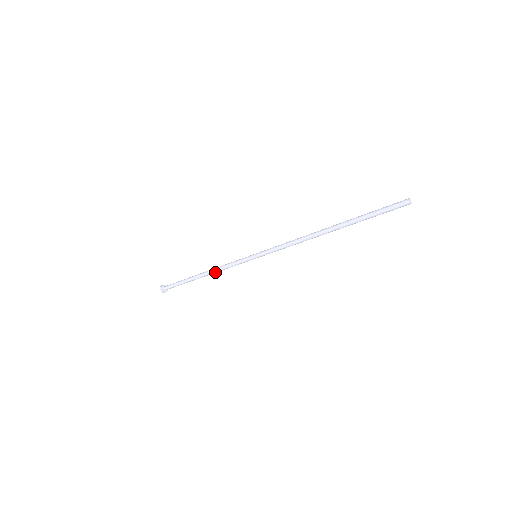
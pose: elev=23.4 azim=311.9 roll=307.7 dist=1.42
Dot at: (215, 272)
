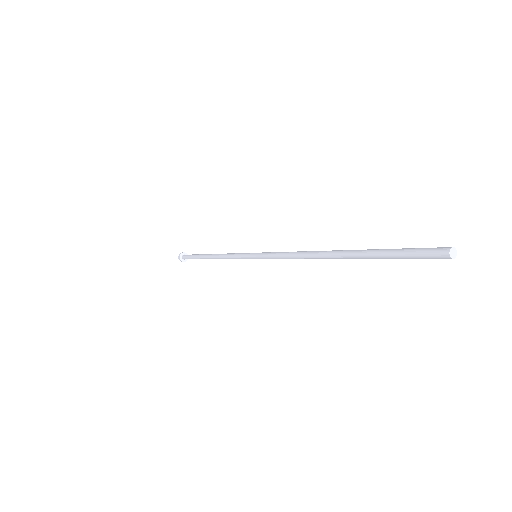
Dot at: (219, 258)
